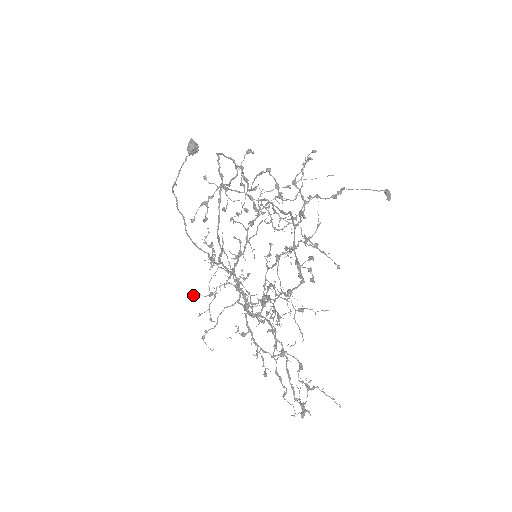
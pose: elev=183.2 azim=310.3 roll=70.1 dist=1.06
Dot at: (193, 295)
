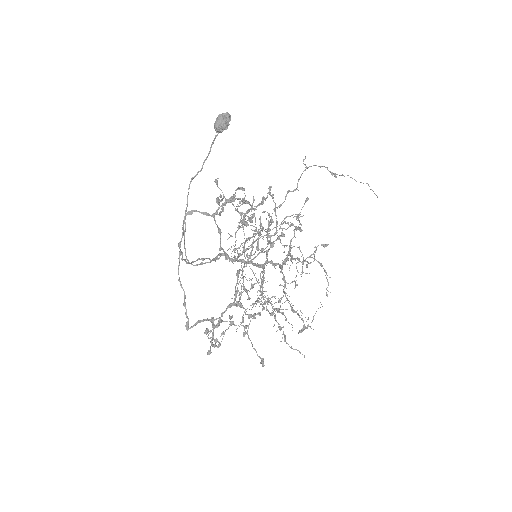
Dot at: (252, 215)
